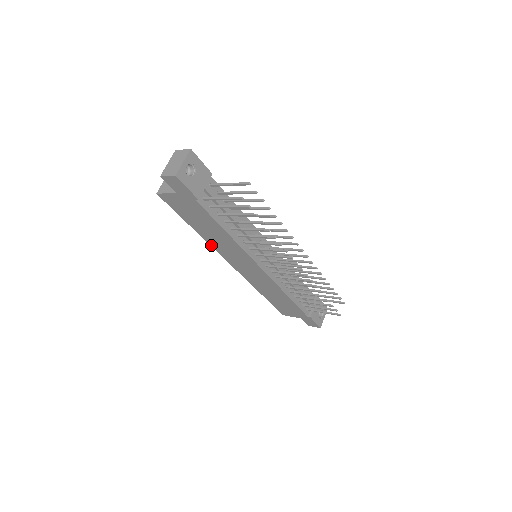
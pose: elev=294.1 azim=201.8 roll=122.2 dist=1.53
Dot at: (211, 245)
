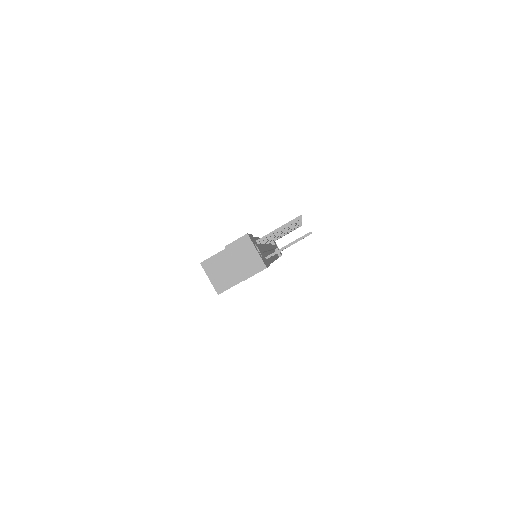
Dot at: occluded
